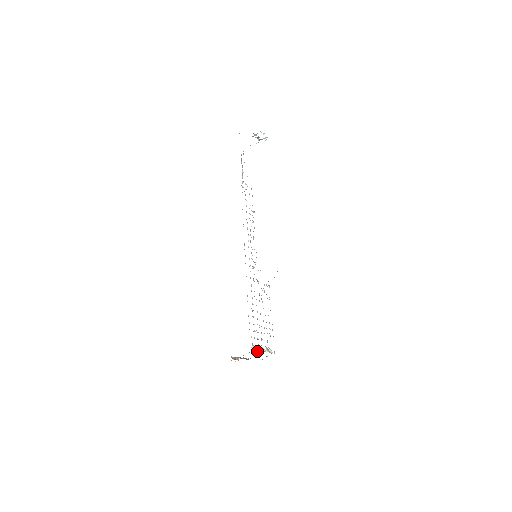
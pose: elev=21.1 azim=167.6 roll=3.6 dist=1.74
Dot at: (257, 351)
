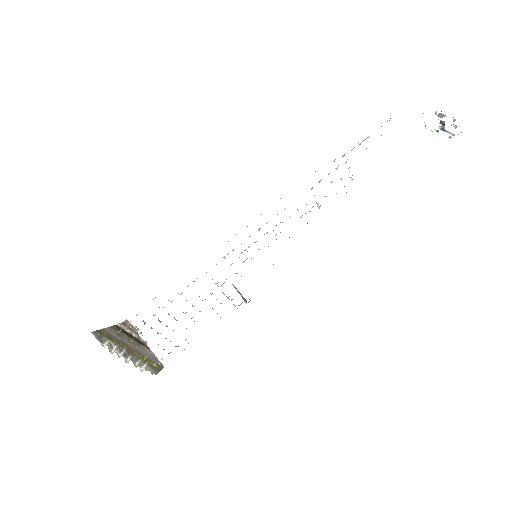
Dot at: (116, 351)
